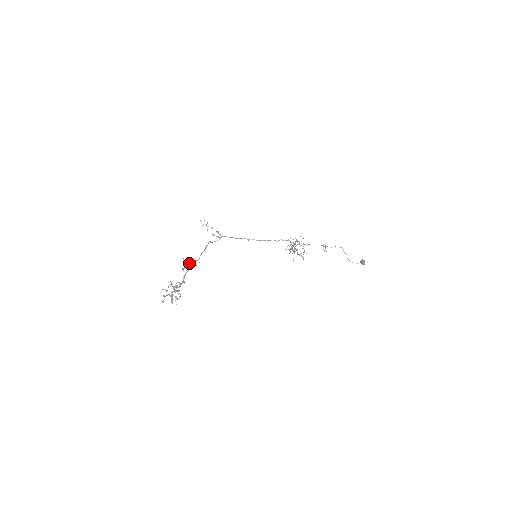
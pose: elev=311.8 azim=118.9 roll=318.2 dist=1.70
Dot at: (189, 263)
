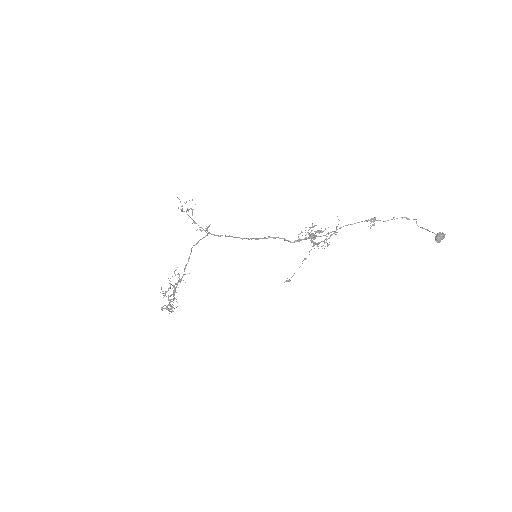
Dot at: occluded
